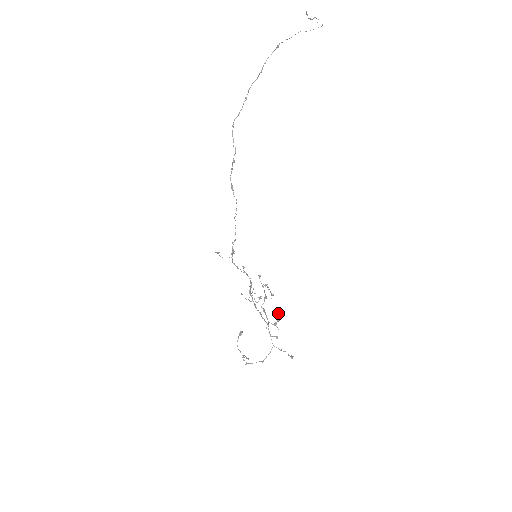
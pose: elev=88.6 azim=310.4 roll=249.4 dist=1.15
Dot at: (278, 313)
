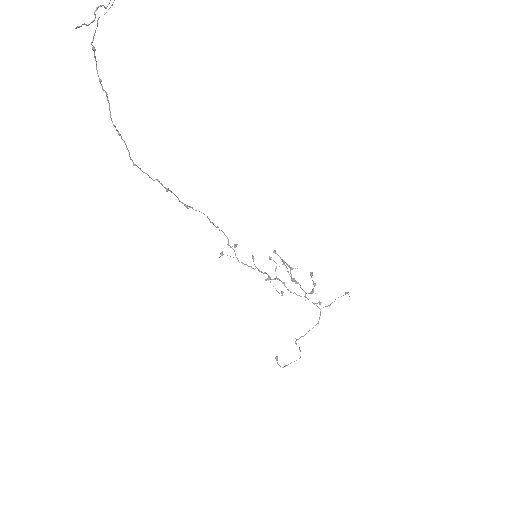
Dot at: (311, 275)
